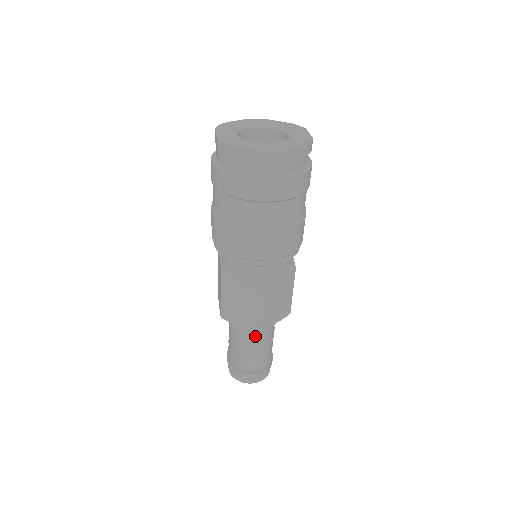
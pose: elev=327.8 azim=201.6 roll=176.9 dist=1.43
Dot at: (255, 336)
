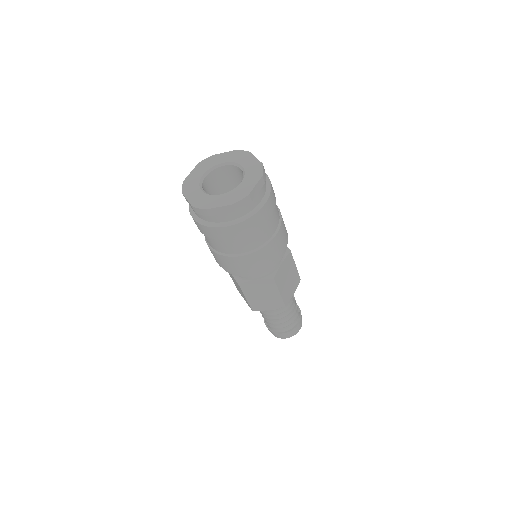
Dot at: (282, 308)
